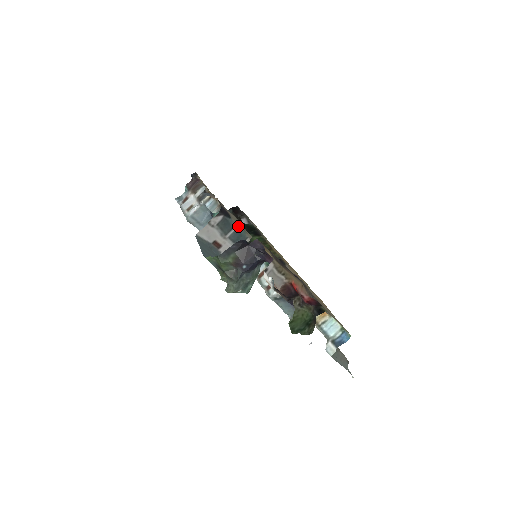
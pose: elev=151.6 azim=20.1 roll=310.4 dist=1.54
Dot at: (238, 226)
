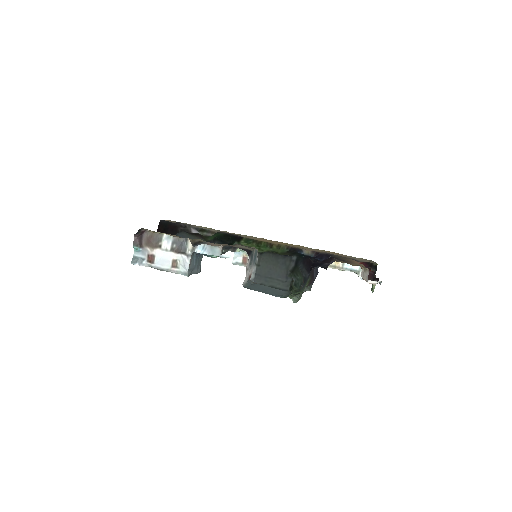
Dot at: (254, 251)
